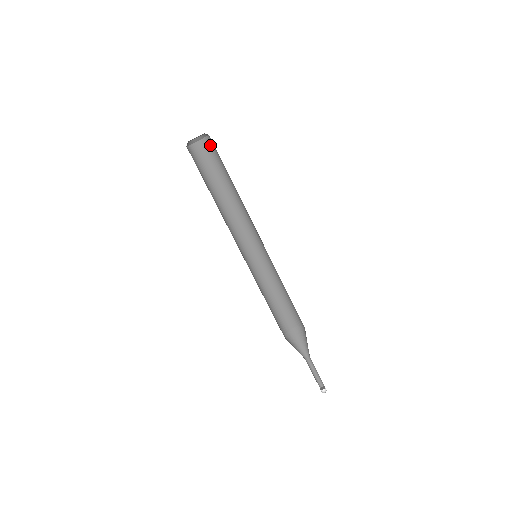
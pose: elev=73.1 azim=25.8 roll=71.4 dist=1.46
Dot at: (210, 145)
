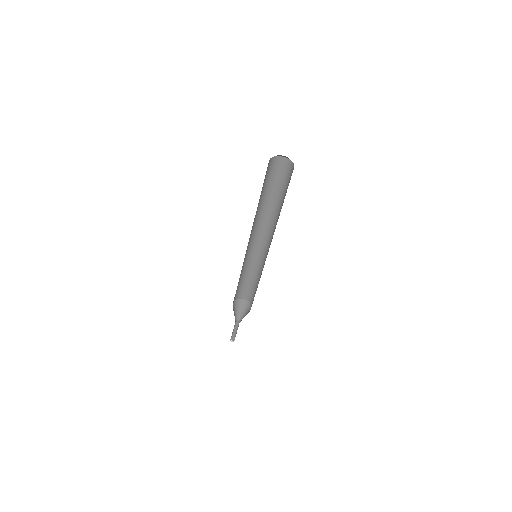
Dot at: (276, 164)
